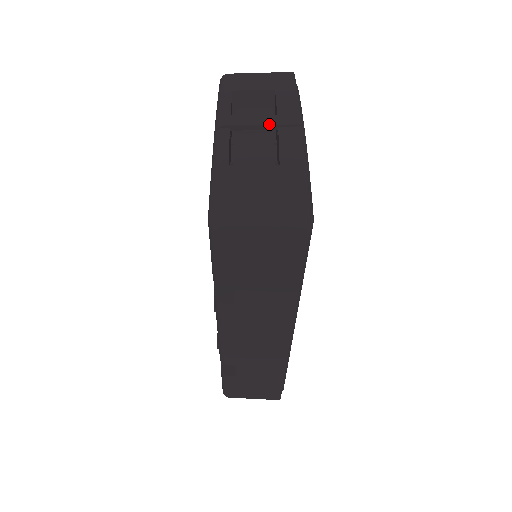
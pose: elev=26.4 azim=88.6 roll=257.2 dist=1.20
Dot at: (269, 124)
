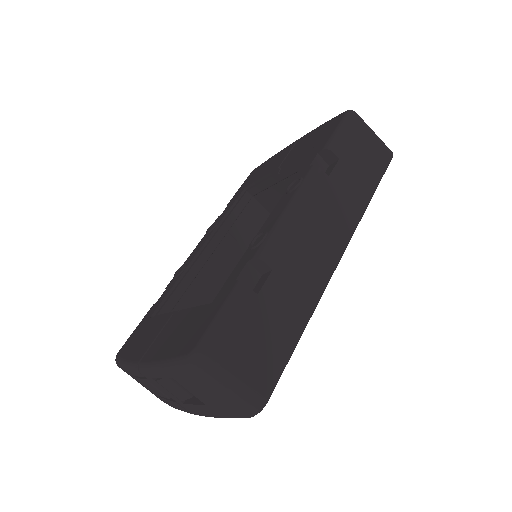
Dot at: occluded
